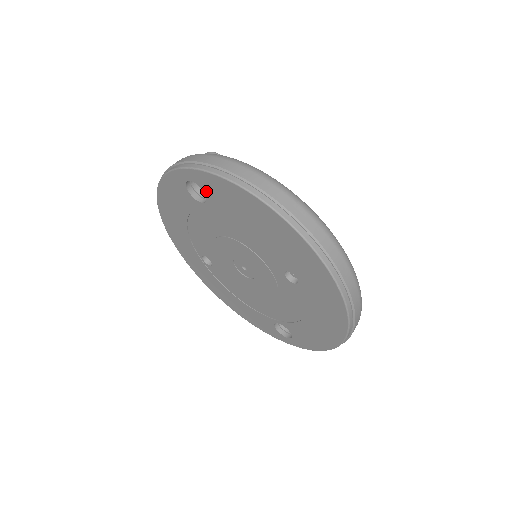
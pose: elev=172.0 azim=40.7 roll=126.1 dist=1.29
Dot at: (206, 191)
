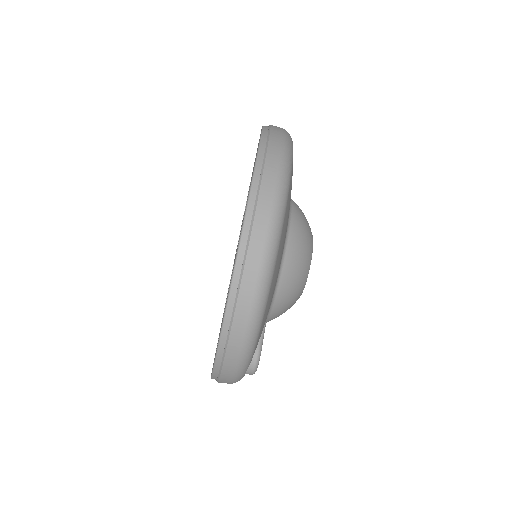
Dot at: occluded
